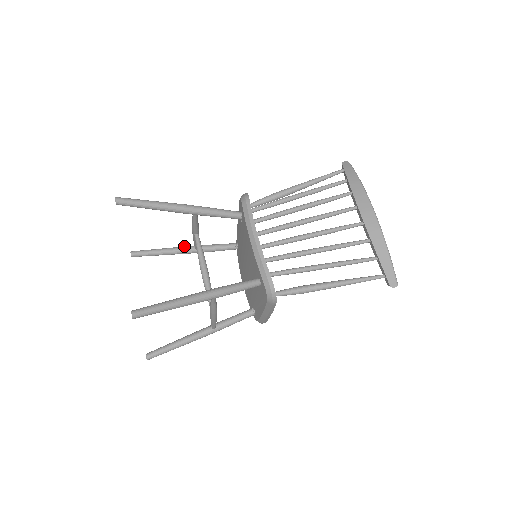
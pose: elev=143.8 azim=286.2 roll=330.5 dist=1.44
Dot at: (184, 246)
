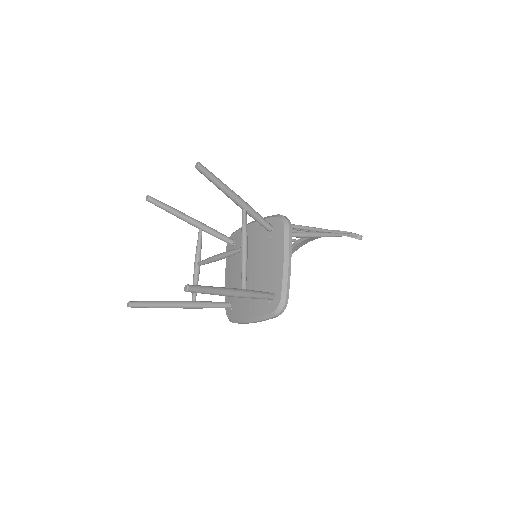
Dot at: occluded
